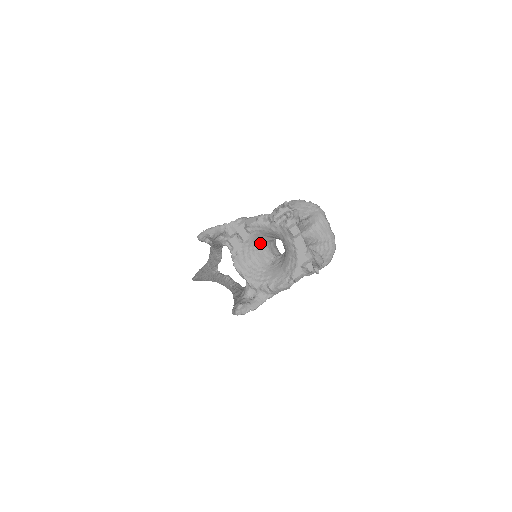
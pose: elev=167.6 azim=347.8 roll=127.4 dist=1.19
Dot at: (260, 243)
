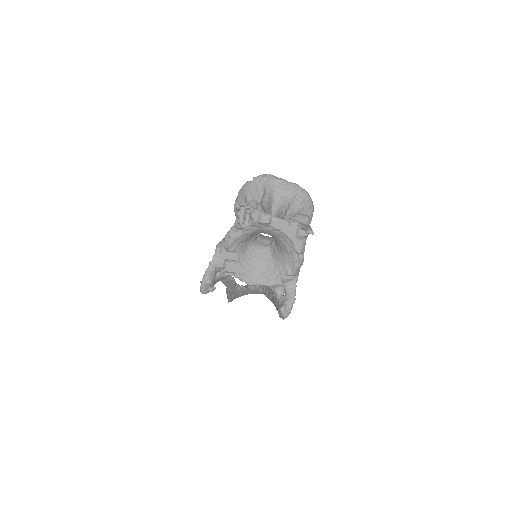
Dot at: (249, 249)
